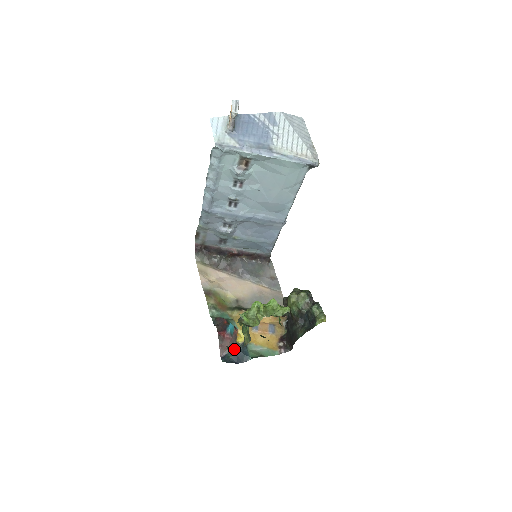
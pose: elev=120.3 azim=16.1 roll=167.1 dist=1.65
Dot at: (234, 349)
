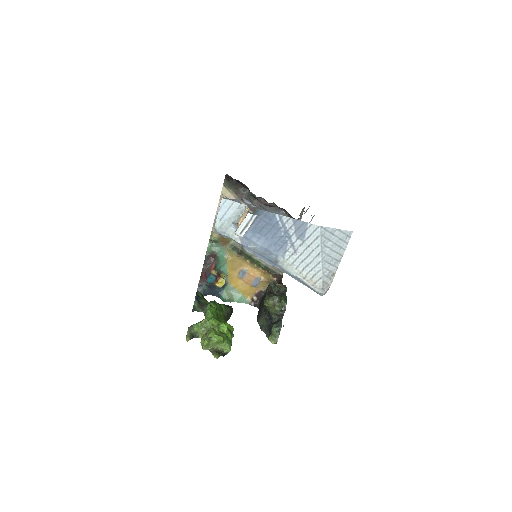
Dot at: (211, 286)
